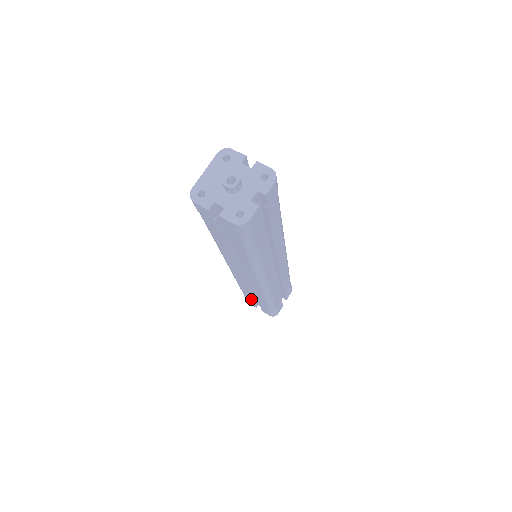
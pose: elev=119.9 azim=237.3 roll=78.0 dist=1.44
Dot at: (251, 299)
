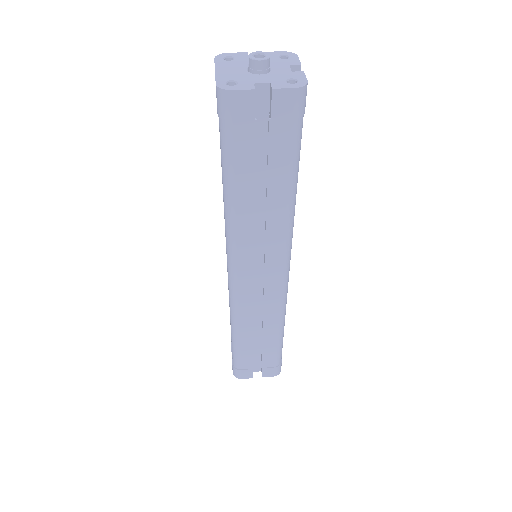
Dot at: (250, 358)
